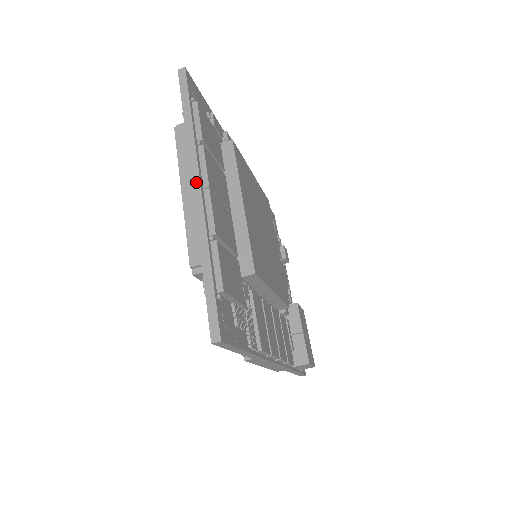
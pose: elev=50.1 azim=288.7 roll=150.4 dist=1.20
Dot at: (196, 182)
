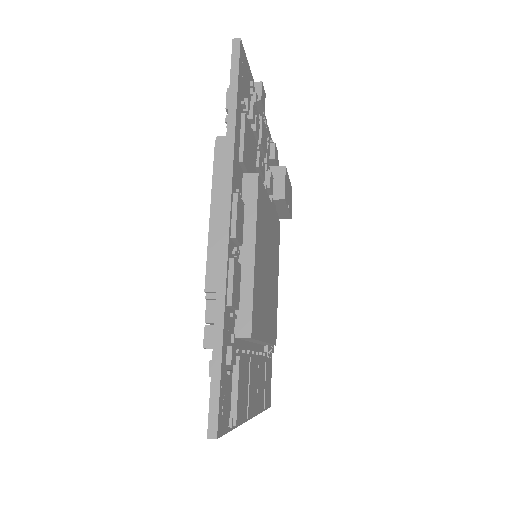
Dot at: occluded
